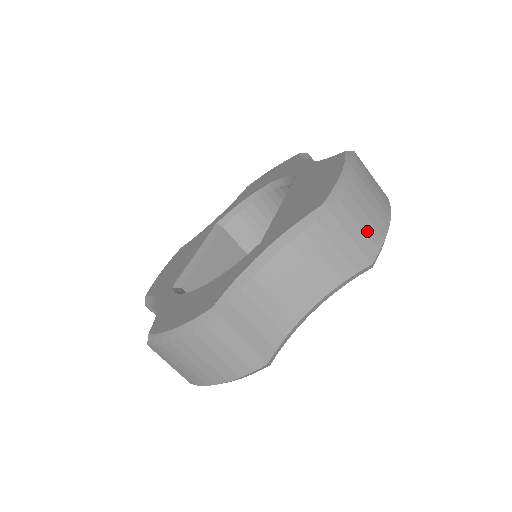
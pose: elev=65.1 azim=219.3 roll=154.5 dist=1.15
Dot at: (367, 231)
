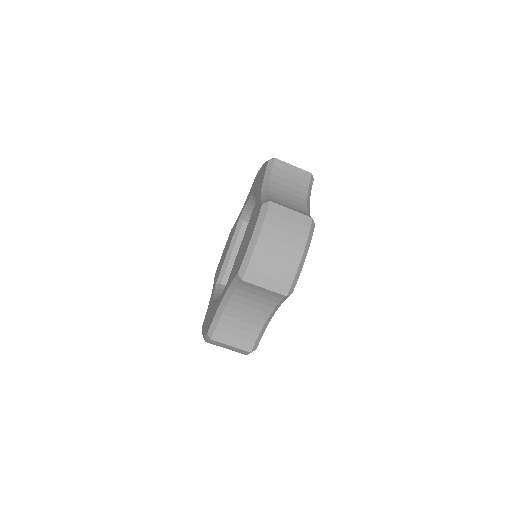
Dot at: (277, 277)
